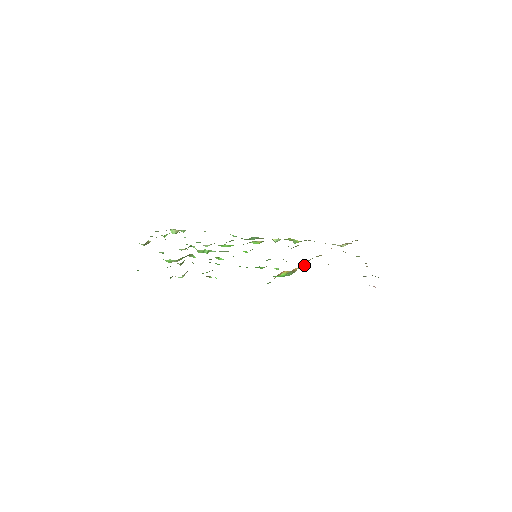
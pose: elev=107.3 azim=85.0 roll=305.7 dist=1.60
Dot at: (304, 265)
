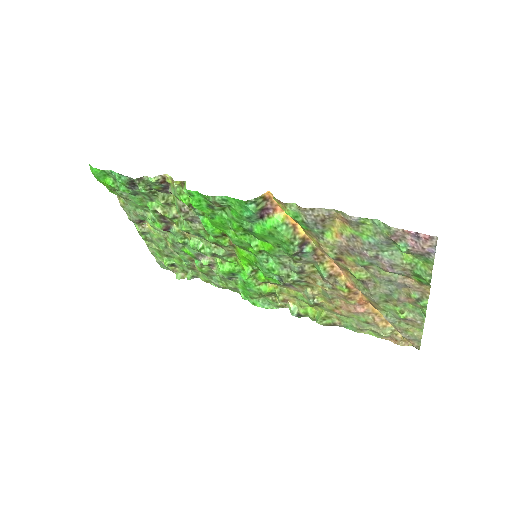
Dot at: (314, 248)
